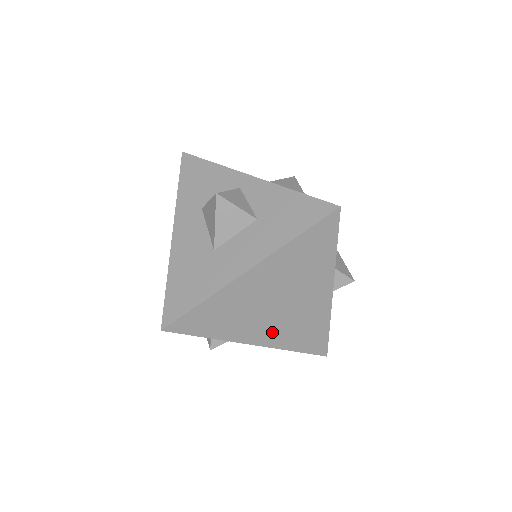
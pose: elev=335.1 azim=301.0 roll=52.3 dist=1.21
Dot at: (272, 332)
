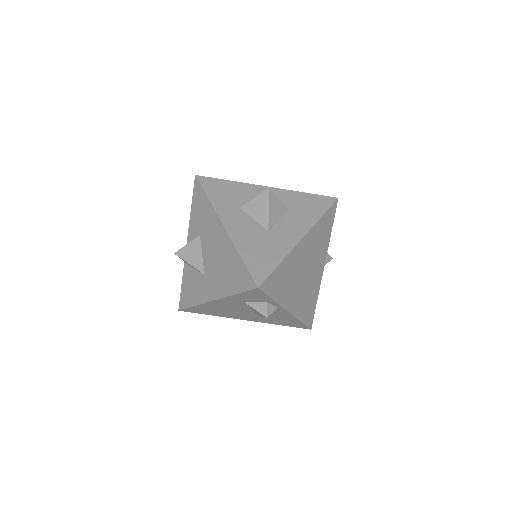
Dot at: (298, 300)
